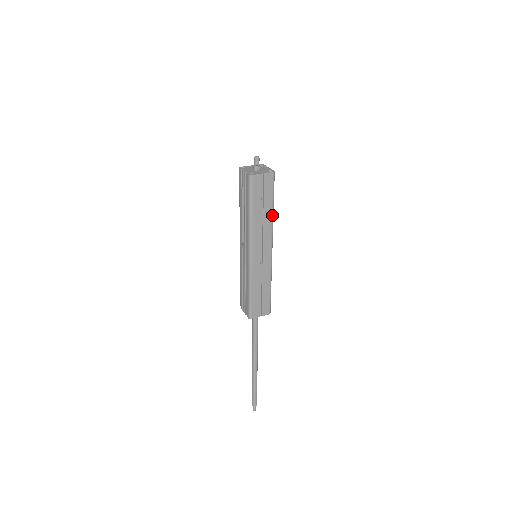
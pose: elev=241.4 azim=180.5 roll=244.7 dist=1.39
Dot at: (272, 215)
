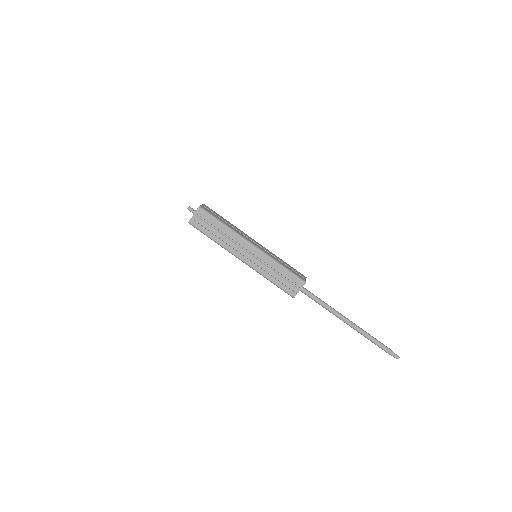
Dot at: (231, 224)
